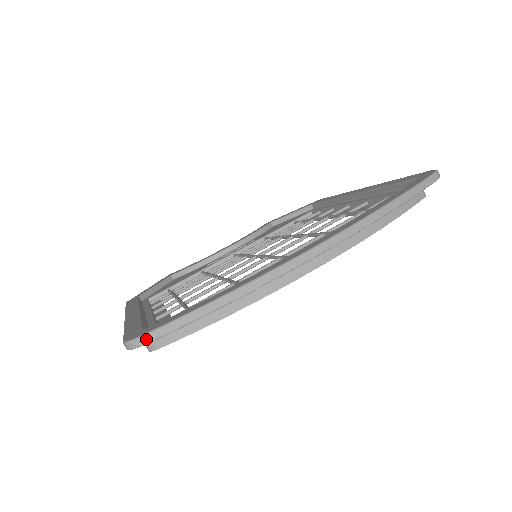
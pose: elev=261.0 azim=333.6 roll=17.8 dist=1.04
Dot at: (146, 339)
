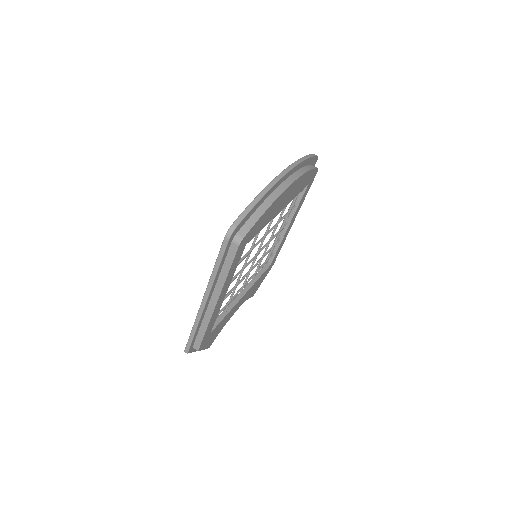
Dot at: (237, 222)
